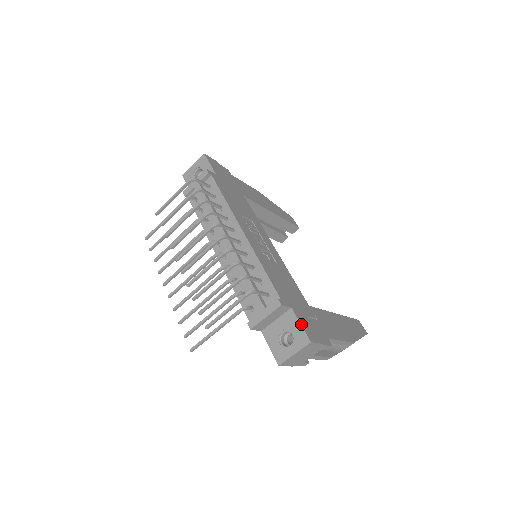
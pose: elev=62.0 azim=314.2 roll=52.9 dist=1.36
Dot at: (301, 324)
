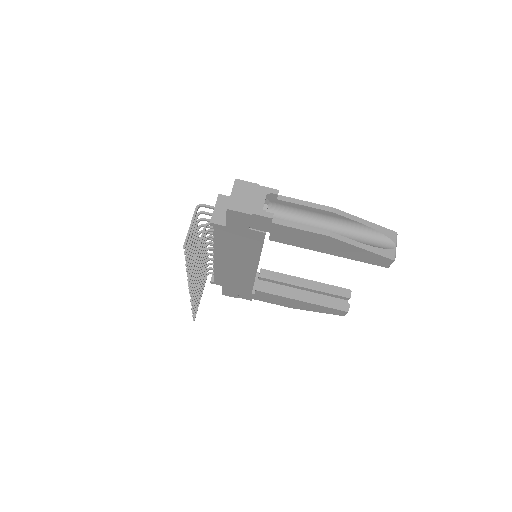
Dot at: occluded
